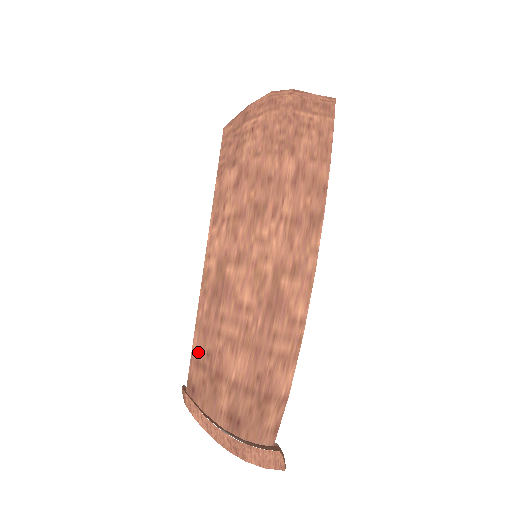
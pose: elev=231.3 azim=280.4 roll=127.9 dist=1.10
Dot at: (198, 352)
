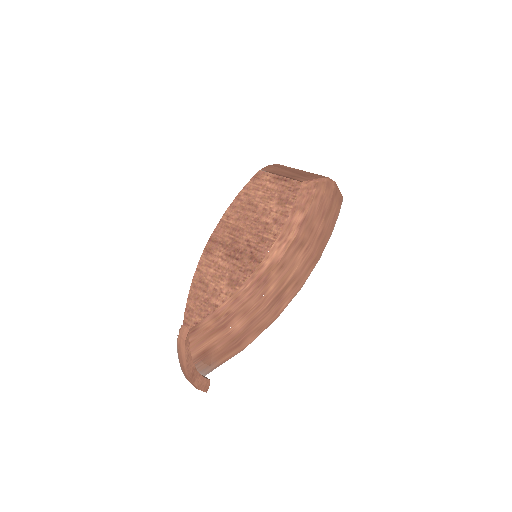
Dot at: (222, 310)
